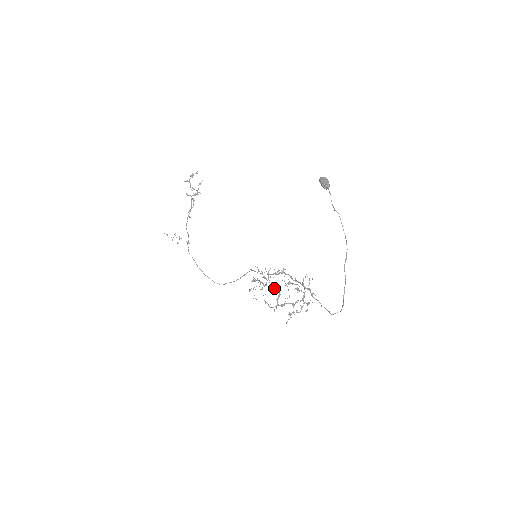
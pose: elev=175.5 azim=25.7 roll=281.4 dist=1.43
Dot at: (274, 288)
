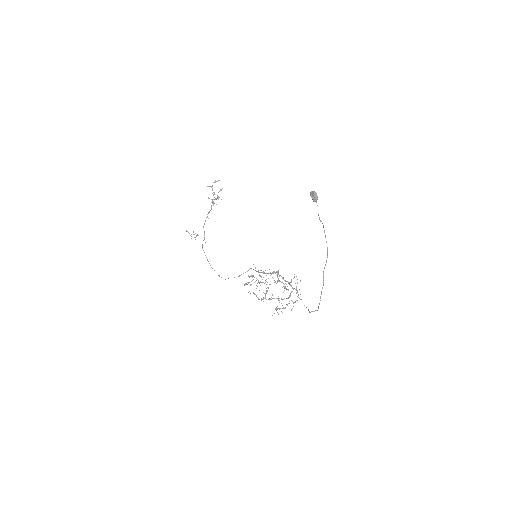
Dot at: (264, 283)
